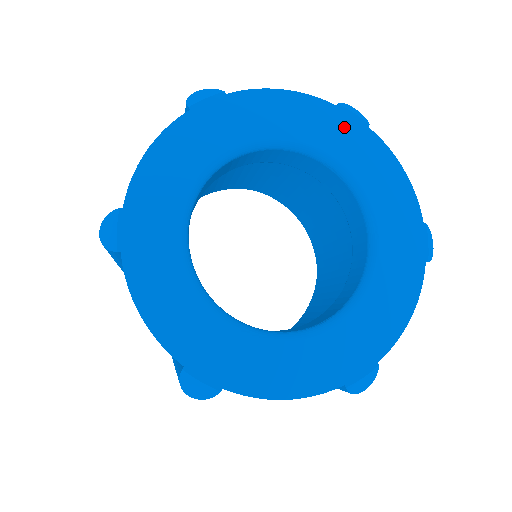
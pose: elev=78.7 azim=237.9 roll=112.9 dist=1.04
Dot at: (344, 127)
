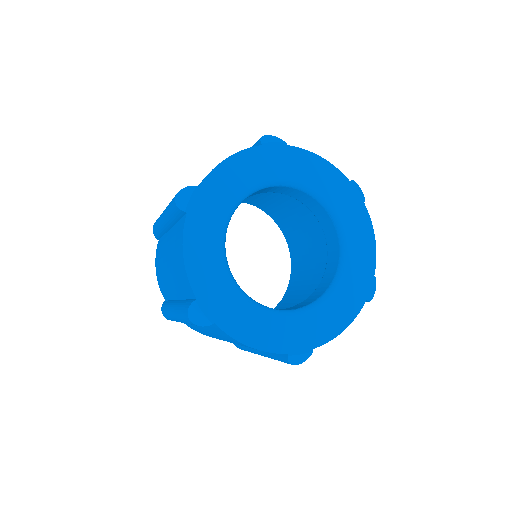
Dot at: (349, 196)
